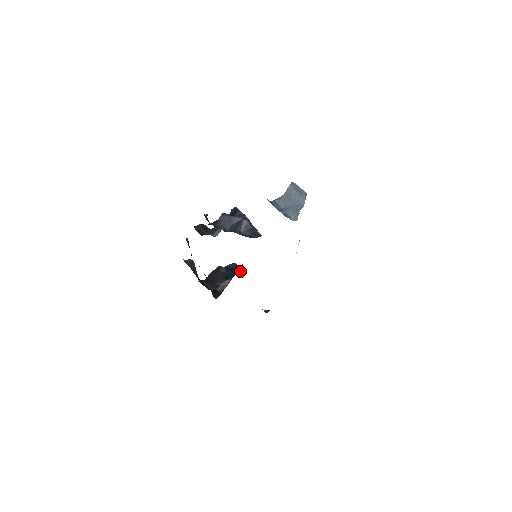
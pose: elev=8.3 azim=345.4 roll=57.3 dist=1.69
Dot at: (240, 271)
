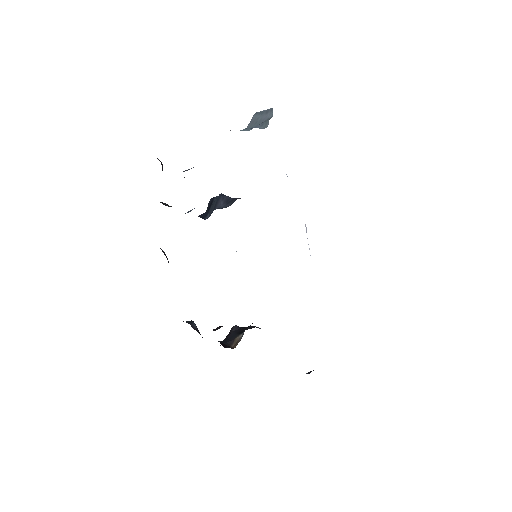
Dot at: occluded
